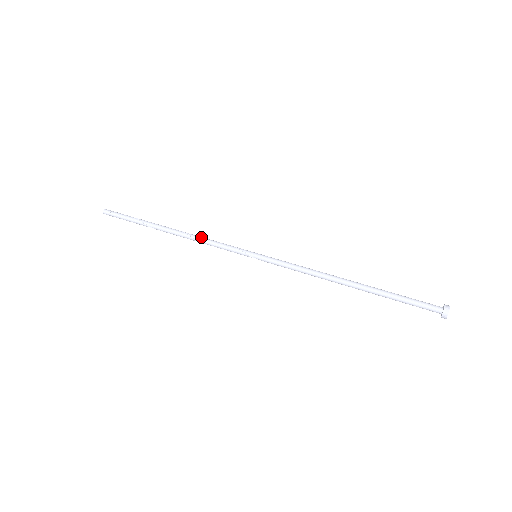
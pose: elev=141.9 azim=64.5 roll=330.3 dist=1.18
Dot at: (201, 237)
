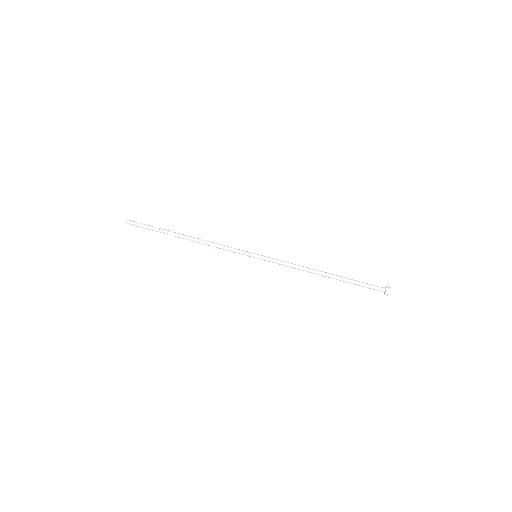
Dot at: (212, 242)
